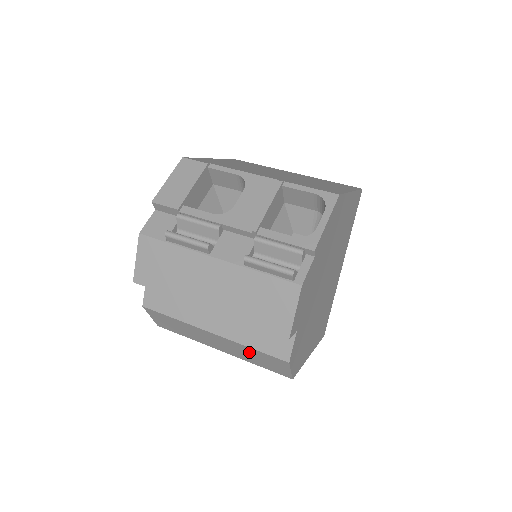
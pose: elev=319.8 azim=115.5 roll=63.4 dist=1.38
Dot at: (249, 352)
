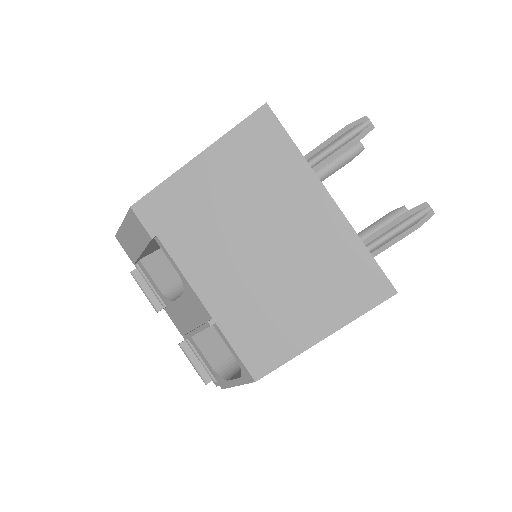
Dot at: occluded
